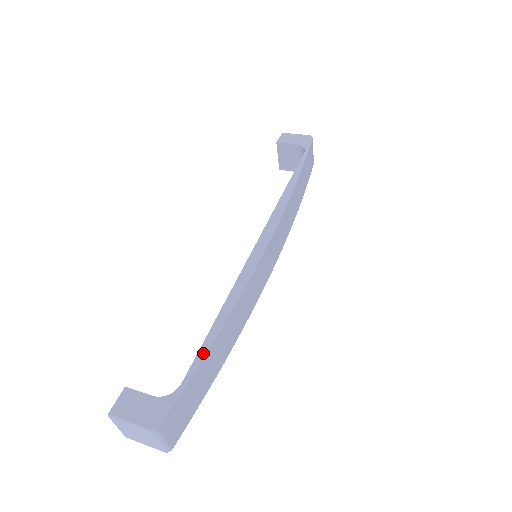
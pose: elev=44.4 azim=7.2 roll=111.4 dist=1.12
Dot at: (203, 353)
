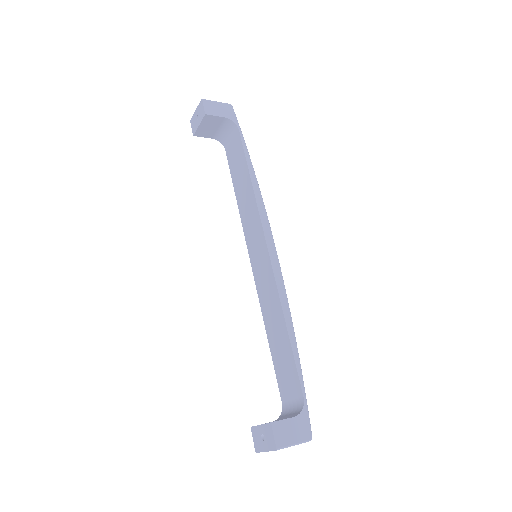
Dot at: (300, 366)
